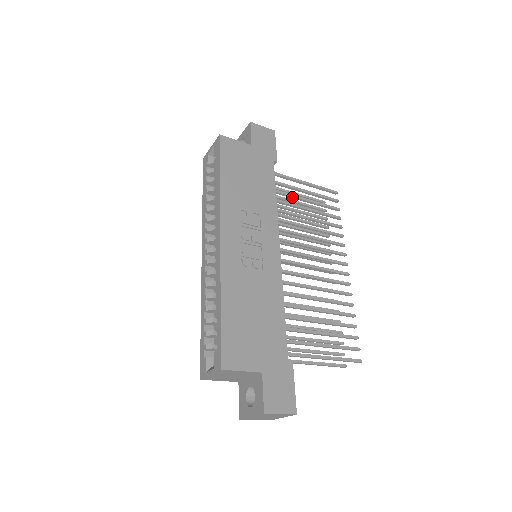
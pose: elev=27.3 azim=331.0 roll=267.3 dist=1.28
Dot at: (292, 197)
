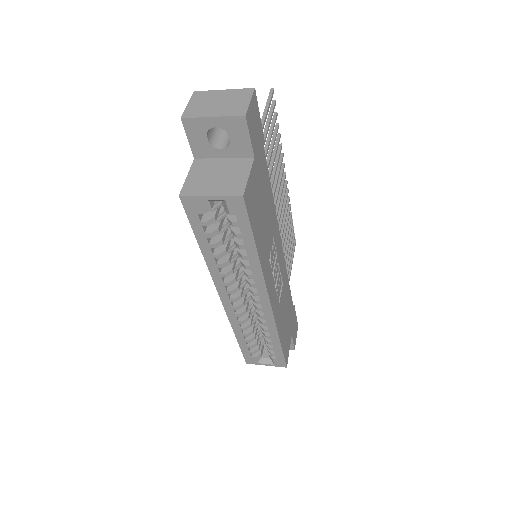
Dot at: occluded
